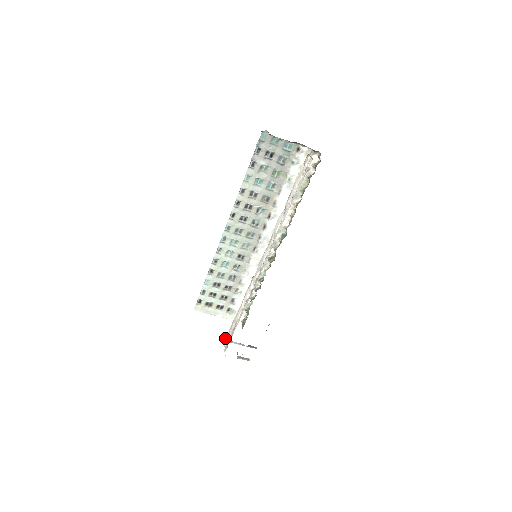
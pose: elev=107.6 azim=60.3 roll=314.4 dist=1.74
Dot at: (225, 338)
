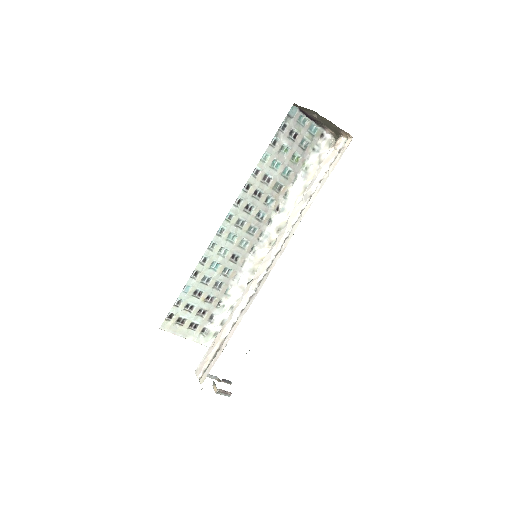
Dot at: occluded
